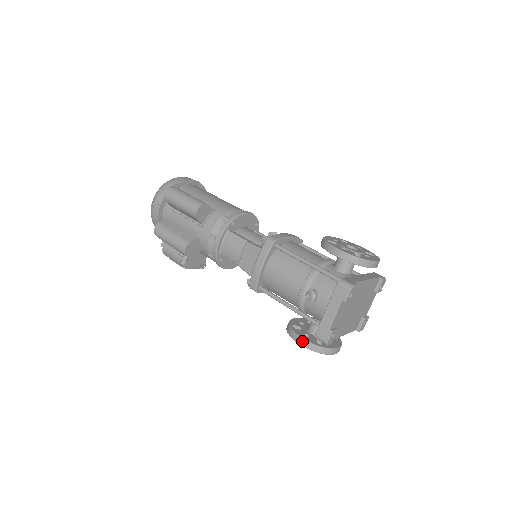
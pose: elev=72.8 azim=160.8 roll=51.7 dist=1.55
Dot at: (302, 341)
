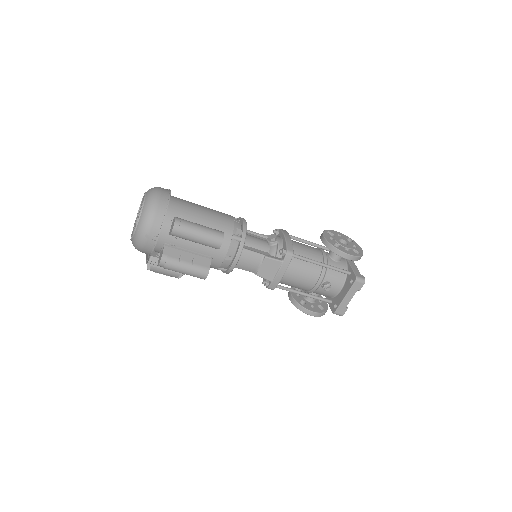
Dot at: (315, 314)
